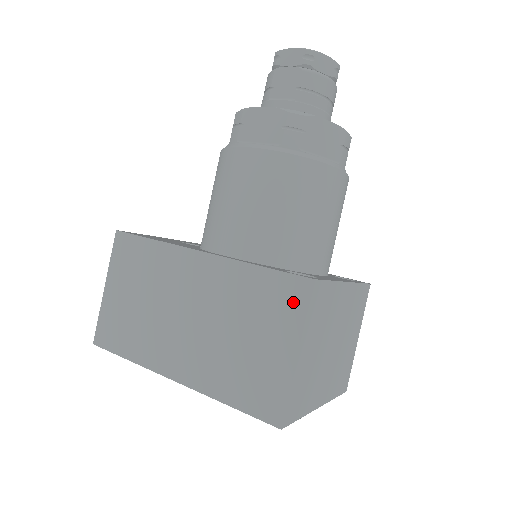
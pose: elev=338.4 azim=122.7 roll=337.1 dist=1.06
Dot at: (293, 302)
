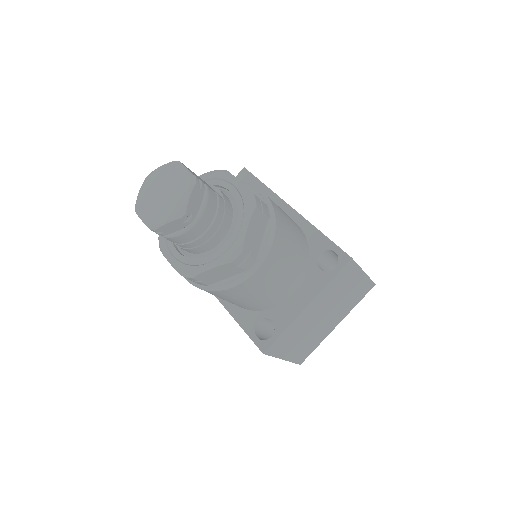
Dot at: occluded
